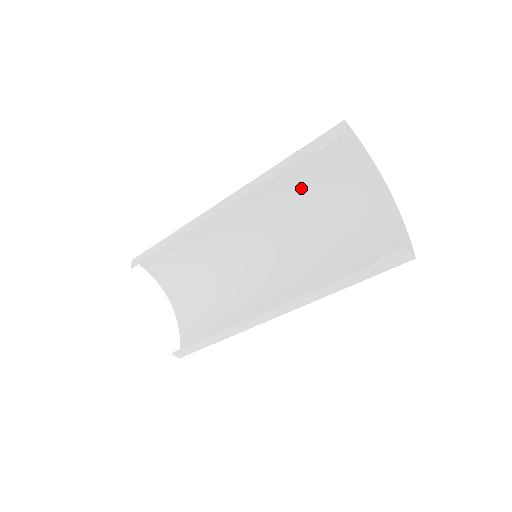
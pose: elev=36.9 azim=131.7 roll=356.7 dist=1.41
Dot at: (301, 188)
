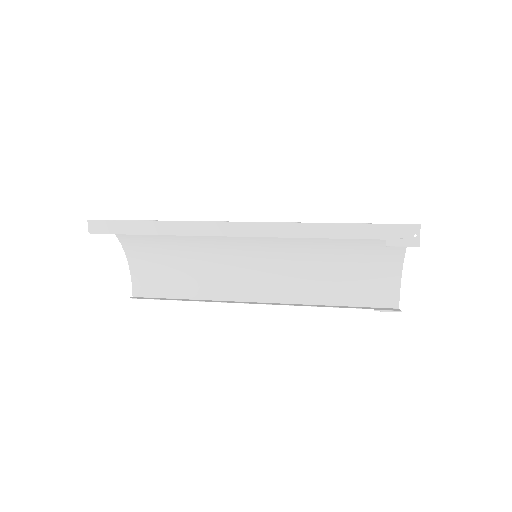
Dot at: occluded
